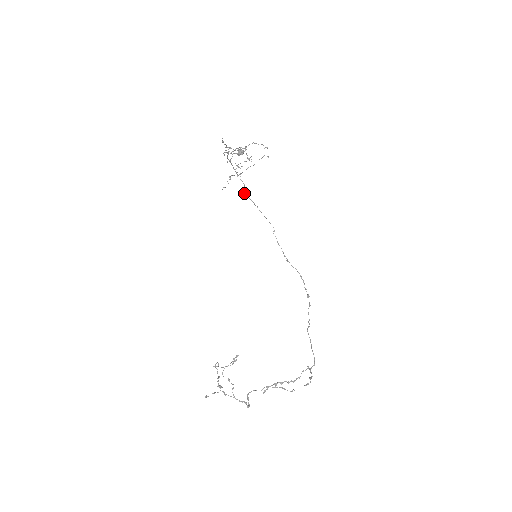
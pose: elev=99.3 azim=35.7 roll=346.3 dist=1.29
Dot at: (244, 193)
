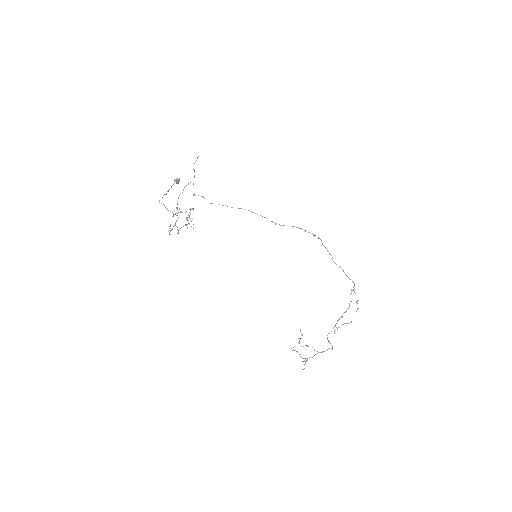
Dot at: occluded
